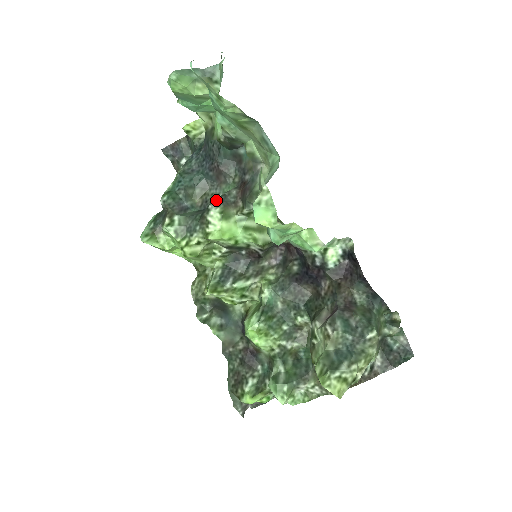
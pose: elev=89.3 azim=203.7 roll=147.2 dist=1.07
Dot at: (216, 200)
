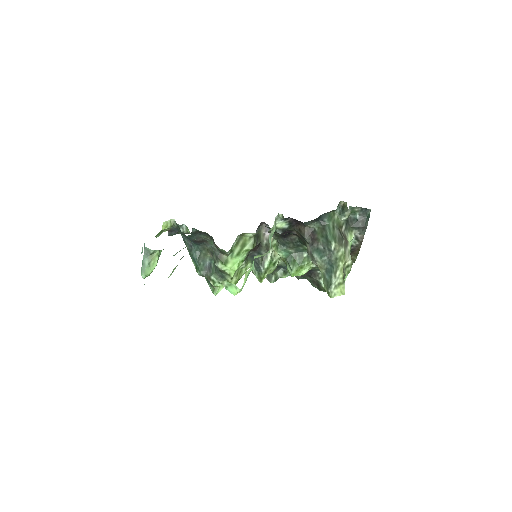
Dot at: (214, 259)
